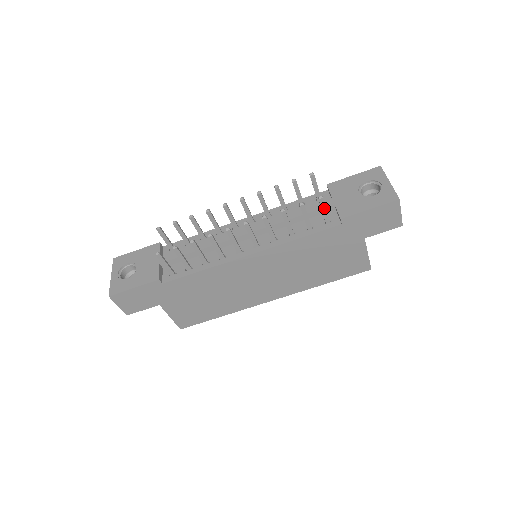
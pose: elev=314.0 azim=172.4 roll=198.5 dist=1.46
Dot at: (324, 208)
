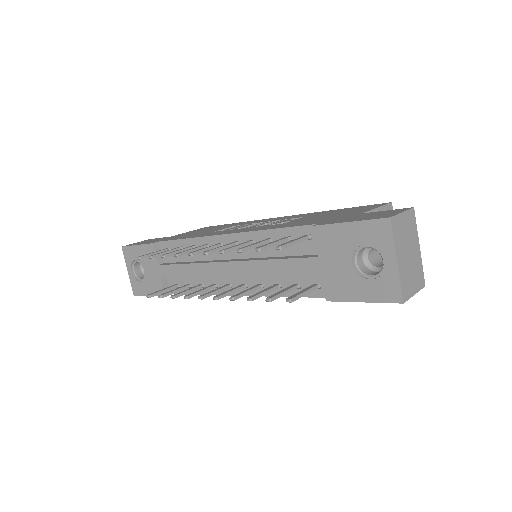
Dot at: (300, 296)
